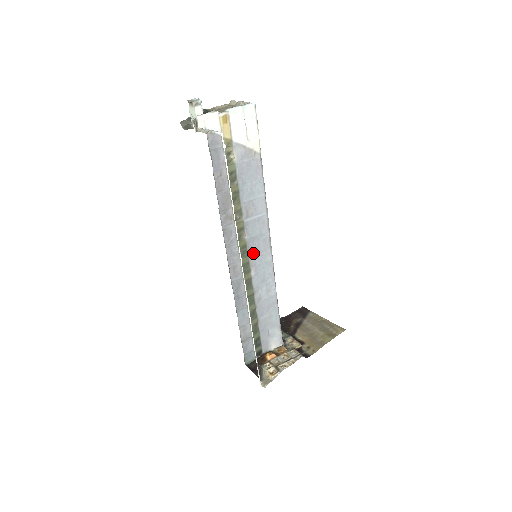
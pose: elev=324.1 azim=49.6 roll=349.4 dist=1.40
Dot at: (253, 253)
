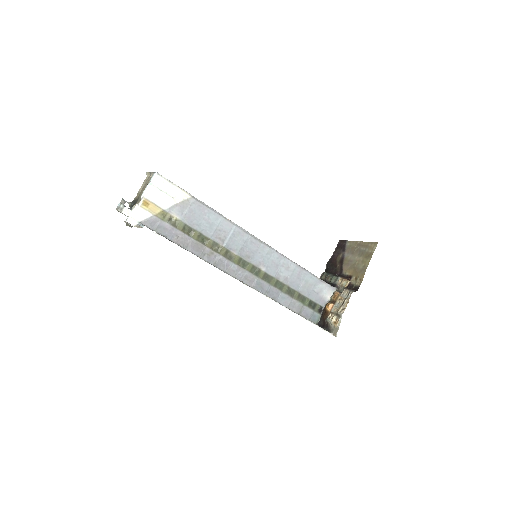
Dot at: (251, 257)
